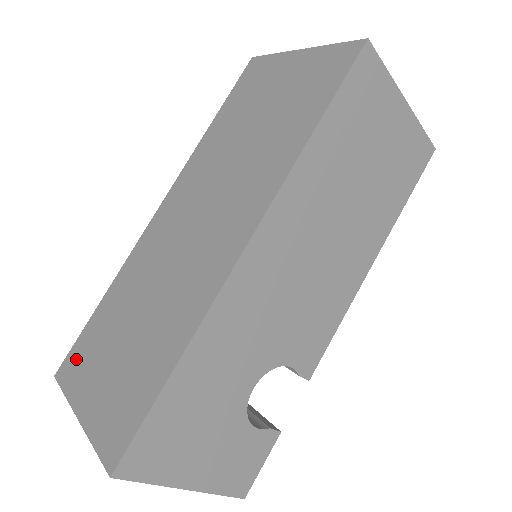
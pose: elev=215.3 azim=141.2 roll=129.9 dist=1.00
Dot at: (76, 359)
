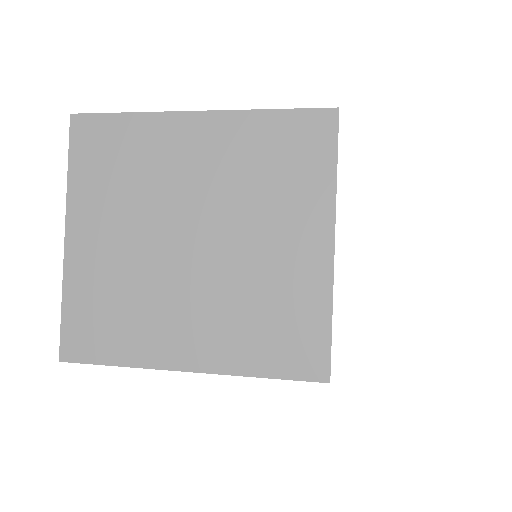
Dot at: occluded
